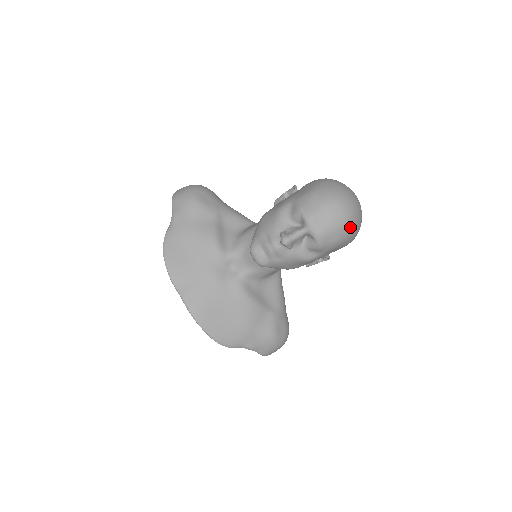
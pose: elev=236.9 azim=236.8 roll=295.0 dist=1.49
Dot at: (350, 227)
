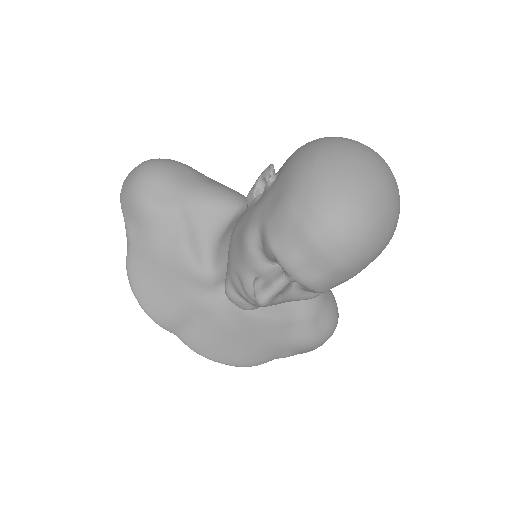
Dot at: (368, 253)
